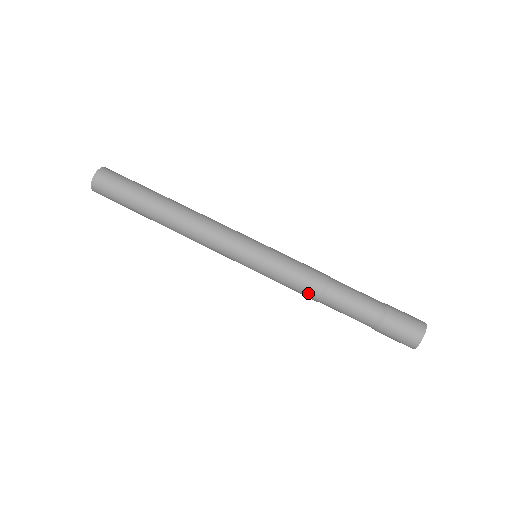
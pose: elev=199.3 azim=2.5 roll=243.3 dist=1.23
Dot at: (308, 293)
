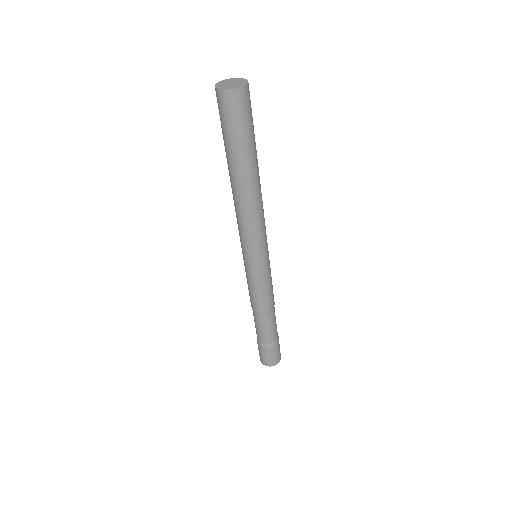
Dot at: (250, 300)
